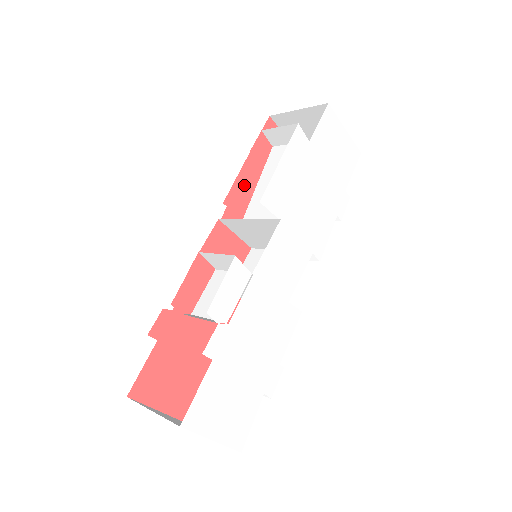
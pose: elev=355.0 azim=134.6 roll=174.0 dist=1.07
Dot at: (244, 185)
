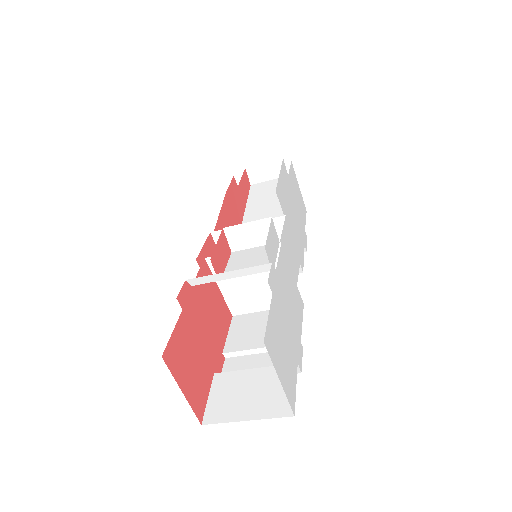
Dot at: (240, 199)
